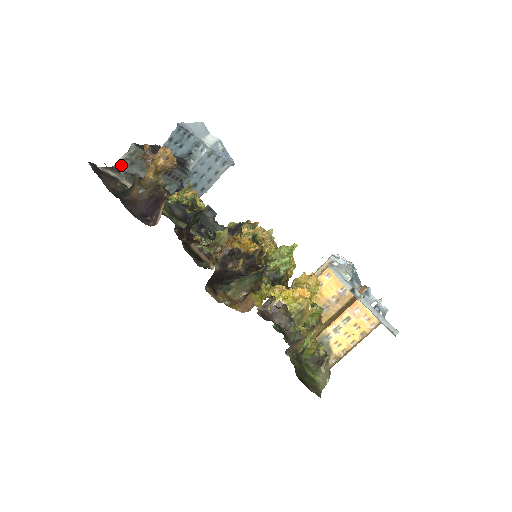
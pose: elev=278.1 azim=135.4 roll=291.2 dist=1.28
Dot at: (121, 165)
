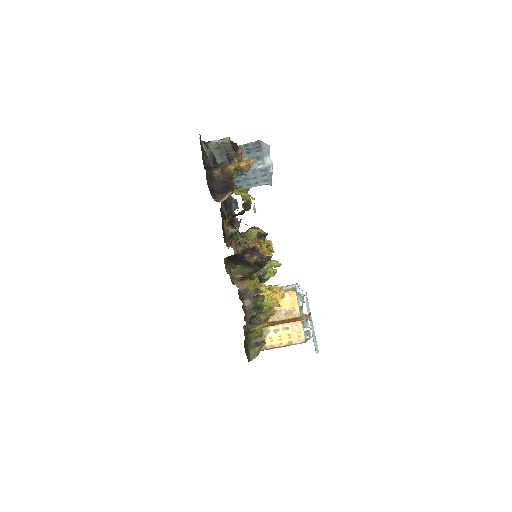
Dot at: (211, 144)
